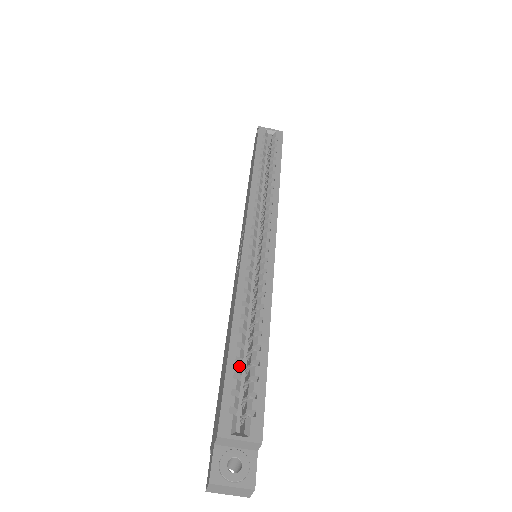
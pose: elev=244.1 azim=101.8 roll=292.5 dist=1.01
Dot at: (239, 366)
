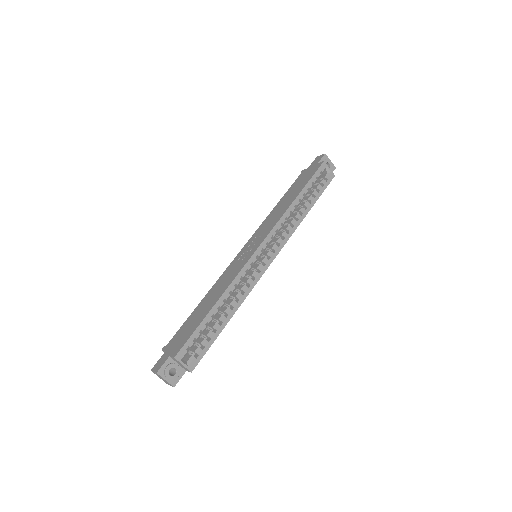
Dot at: (206, 327)
